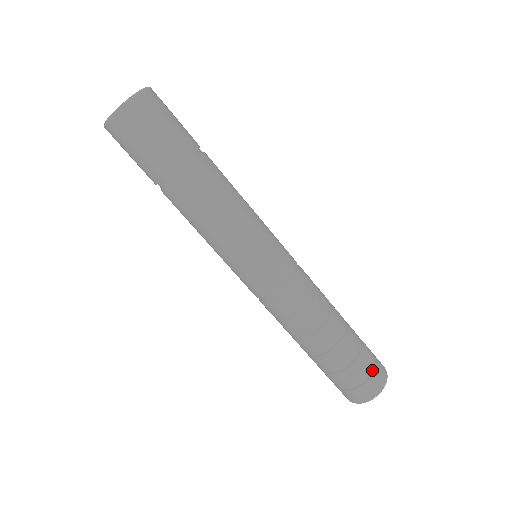
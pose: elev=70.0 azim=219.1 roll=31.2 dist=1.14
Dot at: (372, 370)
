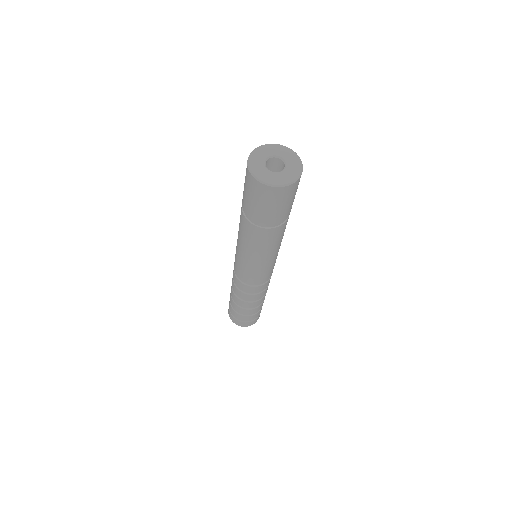
Dot at: occluded
